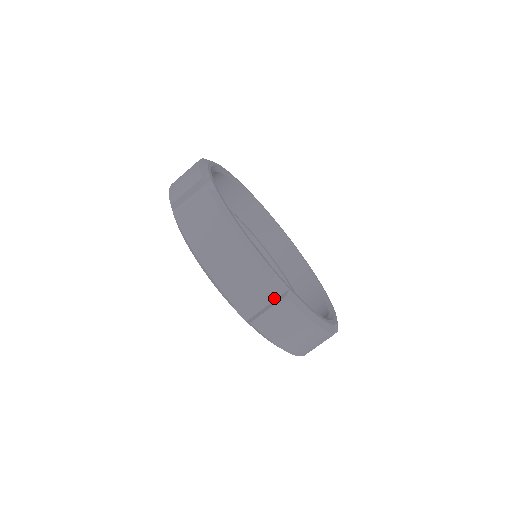
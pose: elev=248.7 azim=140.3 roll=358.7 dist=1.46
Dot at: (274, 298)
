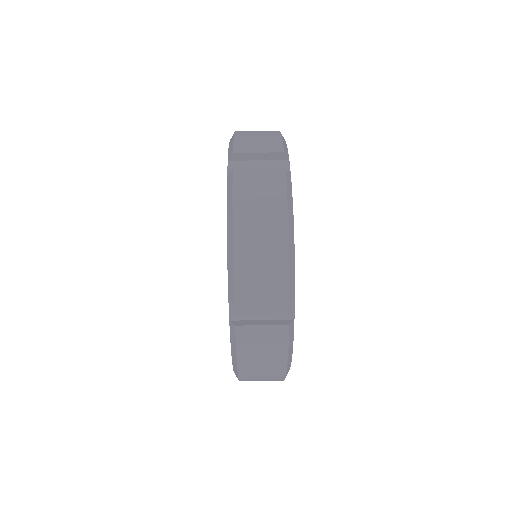
Dot at: (274, 317)
